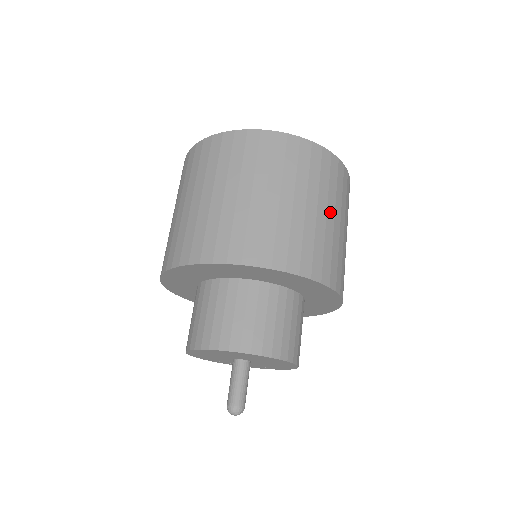
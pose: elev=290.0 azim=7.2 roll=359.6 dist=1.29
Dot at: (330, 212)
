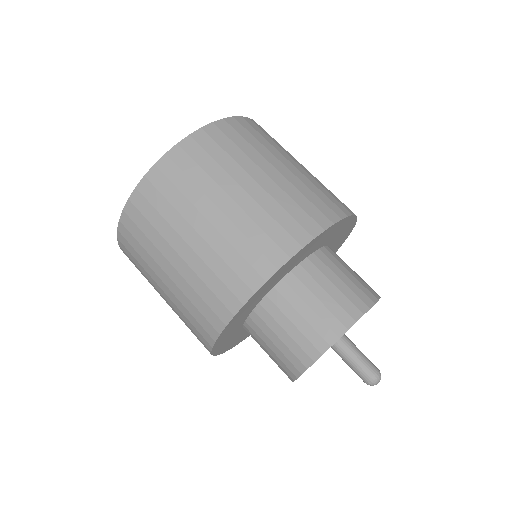
Dot at: (296, 162)
